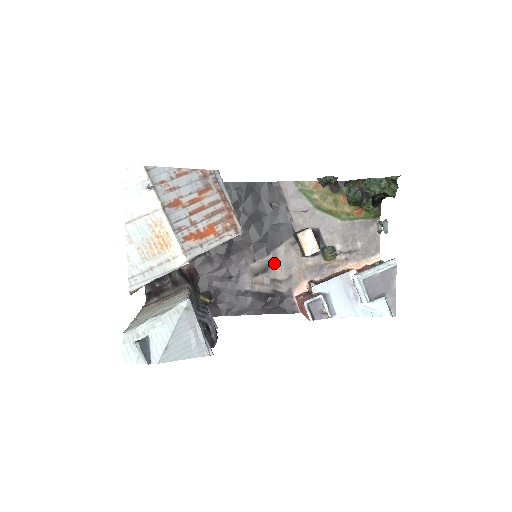
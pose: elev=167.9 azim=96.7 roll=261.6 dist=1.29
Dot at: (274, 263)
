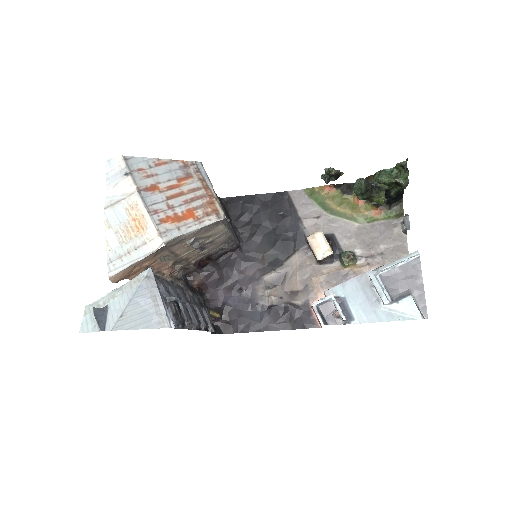
Dot at: (288, 274)
